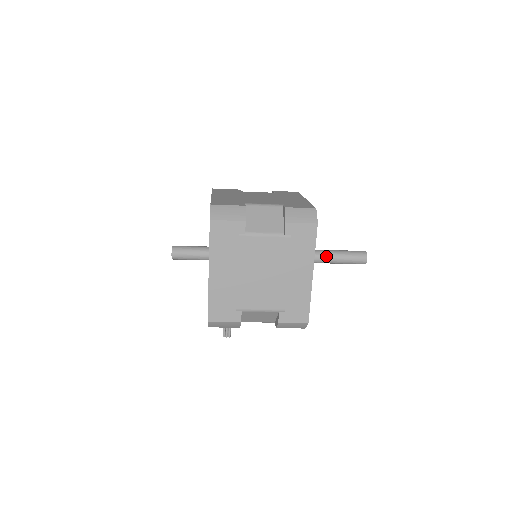
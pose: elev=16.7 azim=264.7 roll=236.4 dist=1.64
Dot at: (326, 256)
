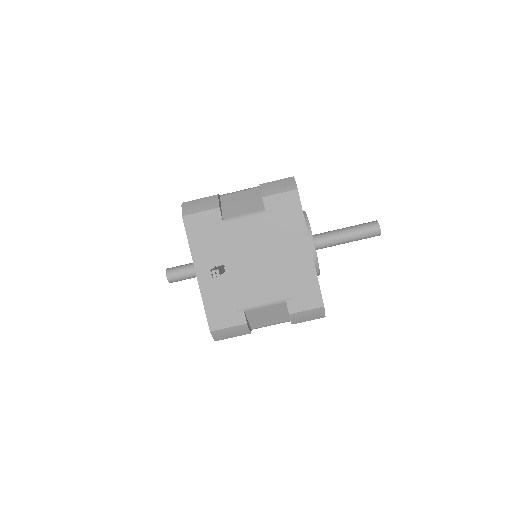
Dot at: occluded
